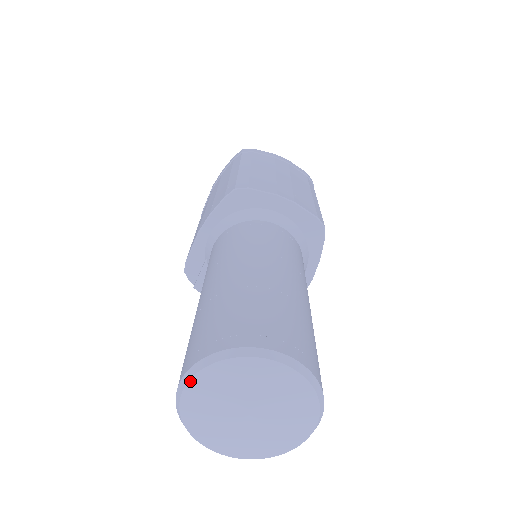
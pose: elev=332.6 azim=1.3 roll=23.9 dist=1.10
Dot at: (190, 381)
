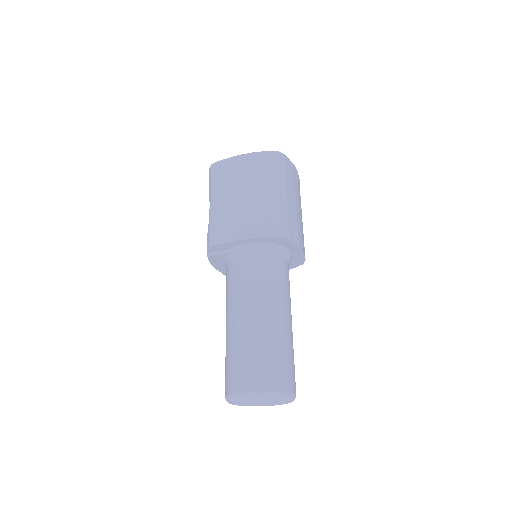
Dot at: (254, 396)
